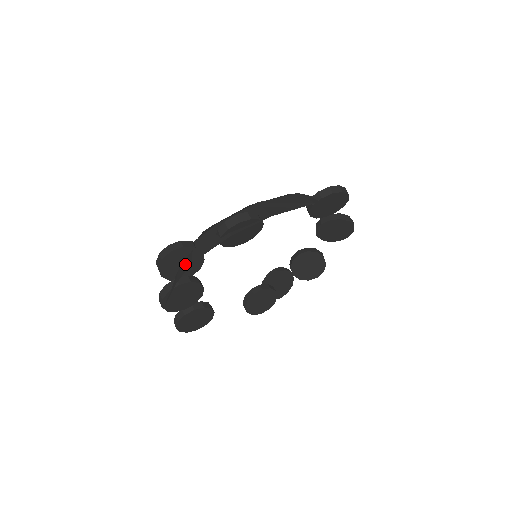
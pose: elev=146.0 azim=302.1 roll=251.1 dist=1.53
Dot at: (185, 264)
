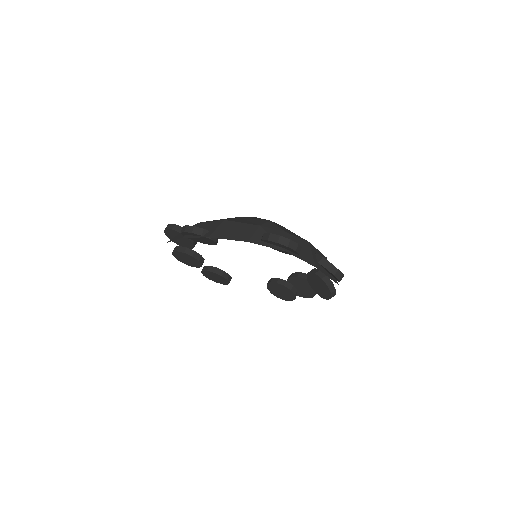
Dot at: occluded
